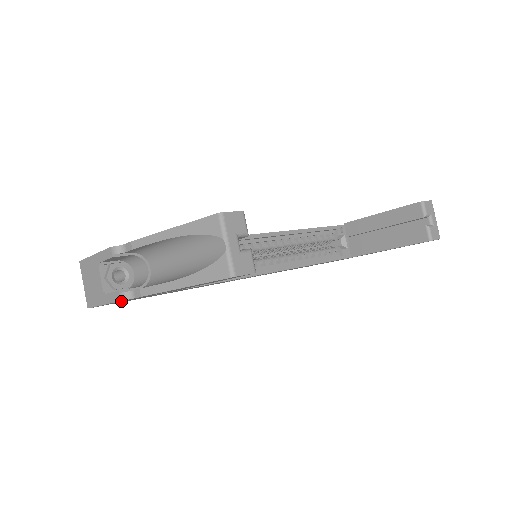
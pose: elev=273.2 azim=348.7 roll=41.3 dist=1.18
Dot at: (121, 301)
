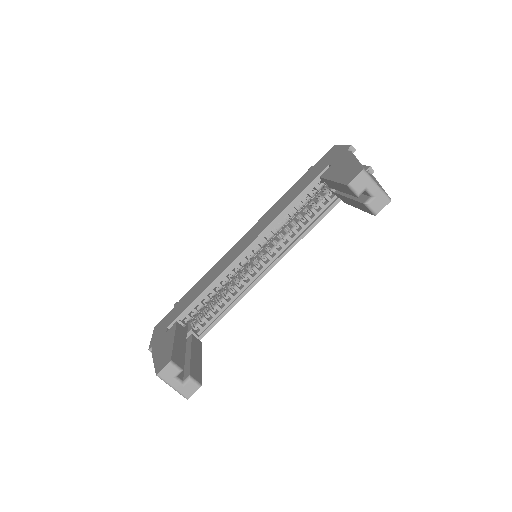
Dot at: occluded
